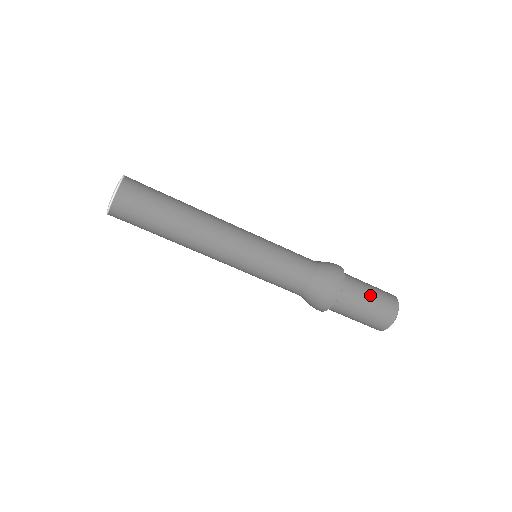
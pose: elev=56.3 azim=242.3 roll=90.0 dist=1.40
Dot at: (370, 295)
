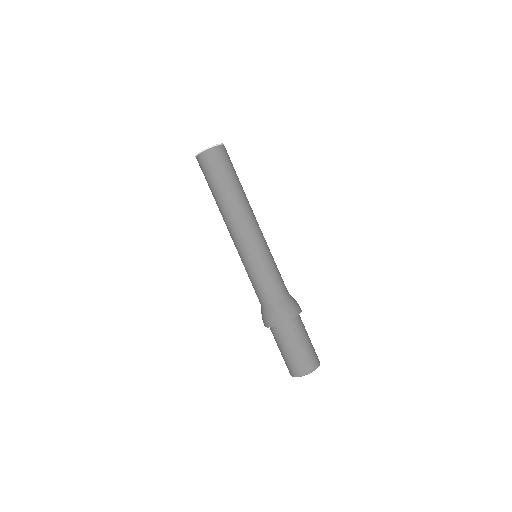
Dot at: (305, 342)
